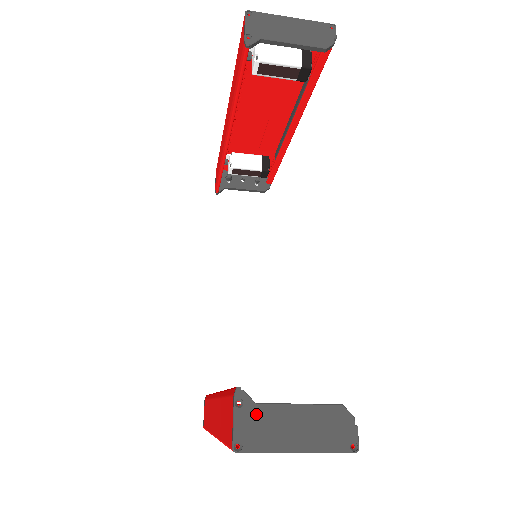
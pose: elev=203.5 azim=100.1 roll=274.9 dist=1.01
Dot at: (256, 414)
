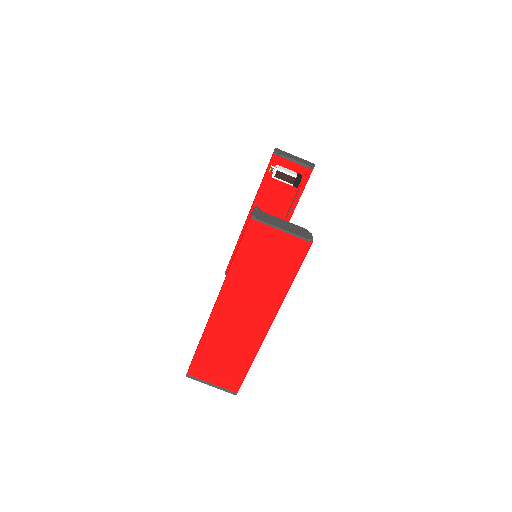
Dot at: (264, 214)
